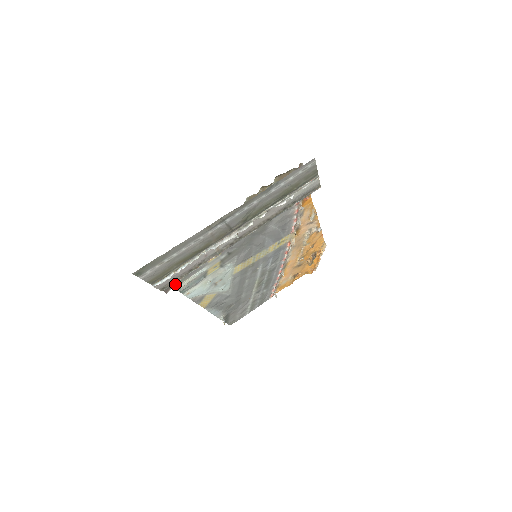
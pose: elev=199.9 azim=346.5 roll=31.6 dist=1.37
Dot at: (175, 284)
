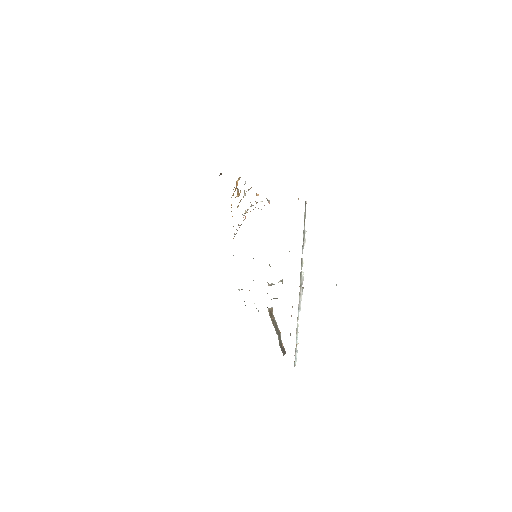
Dot at: occluded
